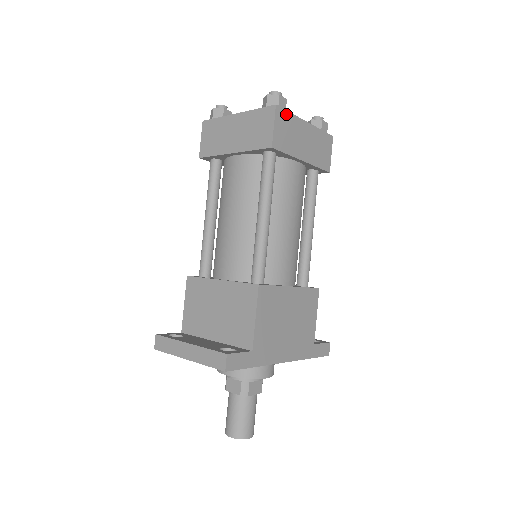
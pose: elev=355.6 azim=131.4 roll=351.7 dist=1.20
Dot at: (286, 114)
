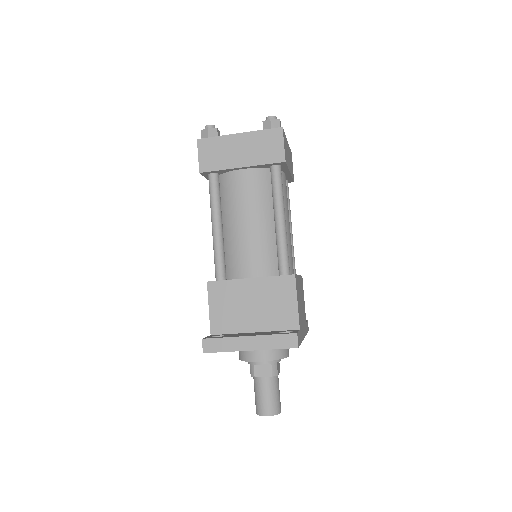
Dot at: (284, 135)
